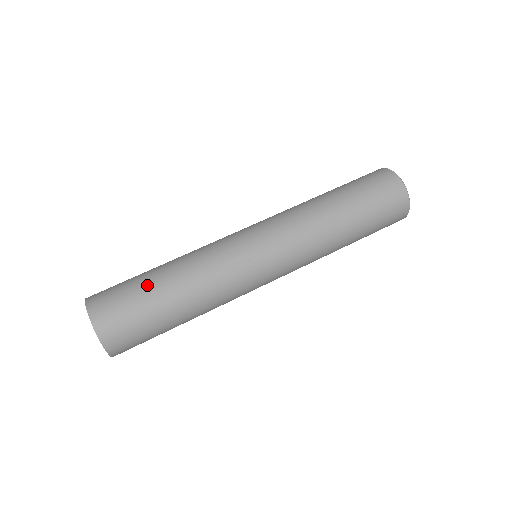
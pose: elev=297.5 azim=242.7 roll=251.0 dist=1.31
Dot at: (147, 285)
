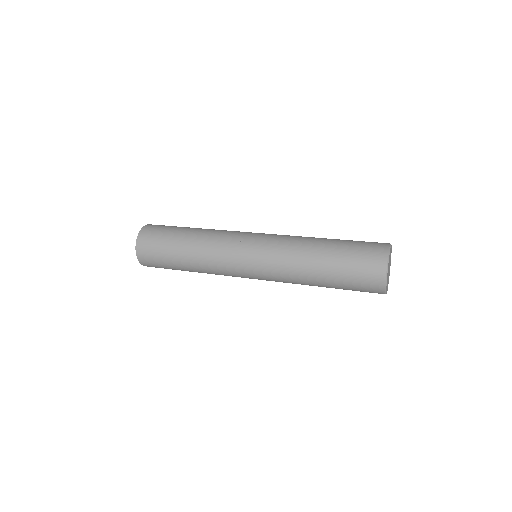
Dot at: (175, 236)
